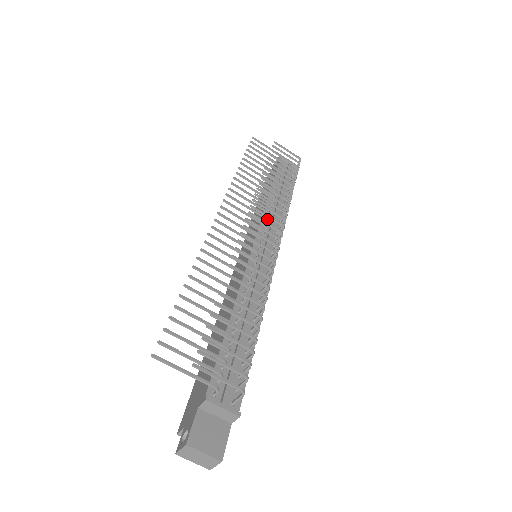
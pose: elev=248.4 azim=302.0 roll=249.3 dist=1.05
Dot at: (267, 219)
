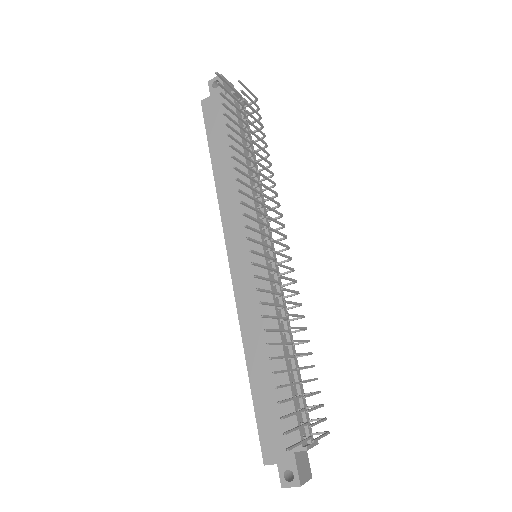
Dot at: occluded
